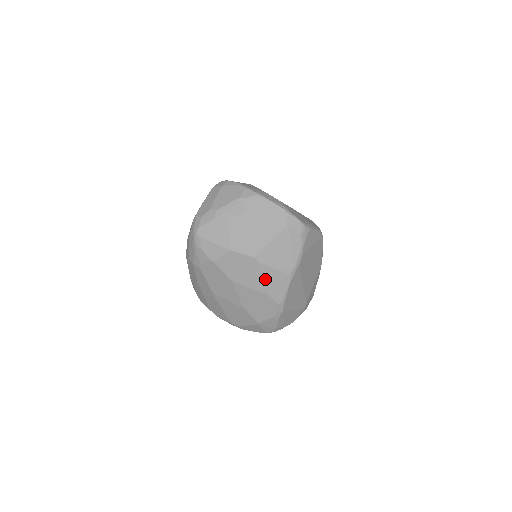
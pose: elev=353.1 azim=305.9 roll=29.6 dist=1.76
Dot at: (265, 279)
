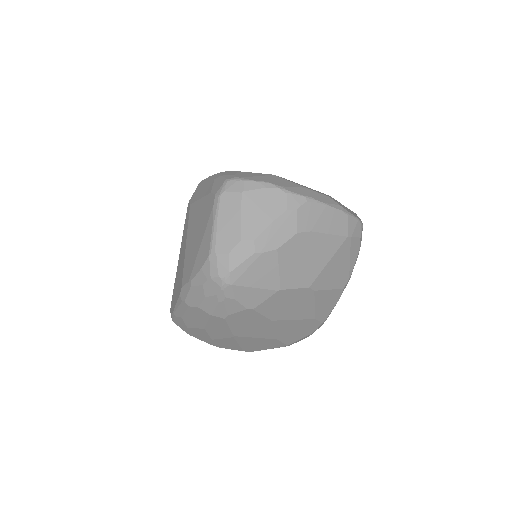
Dot at: (316, 305)
